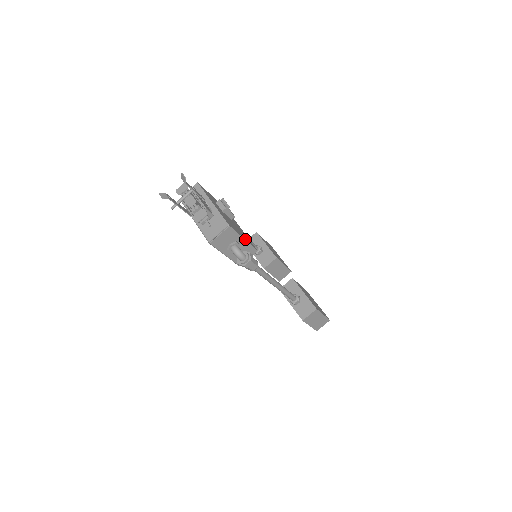
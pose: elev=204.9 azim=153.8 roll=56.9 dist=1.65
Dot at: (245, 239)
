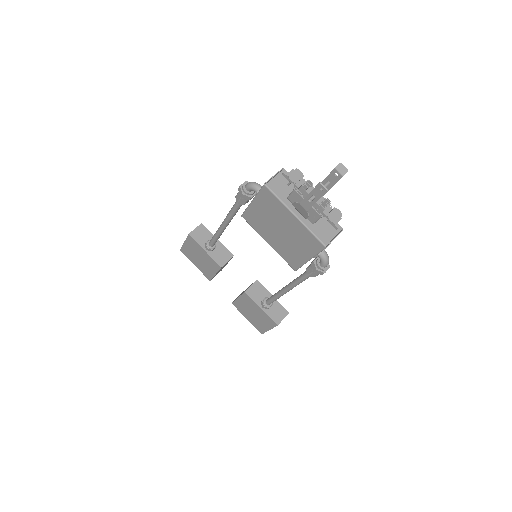
Dot at: occluded
